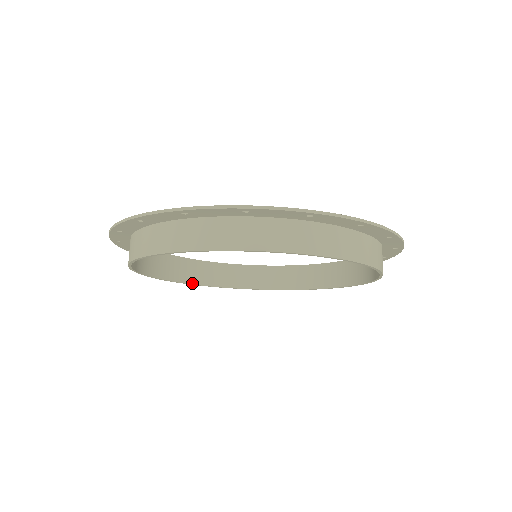
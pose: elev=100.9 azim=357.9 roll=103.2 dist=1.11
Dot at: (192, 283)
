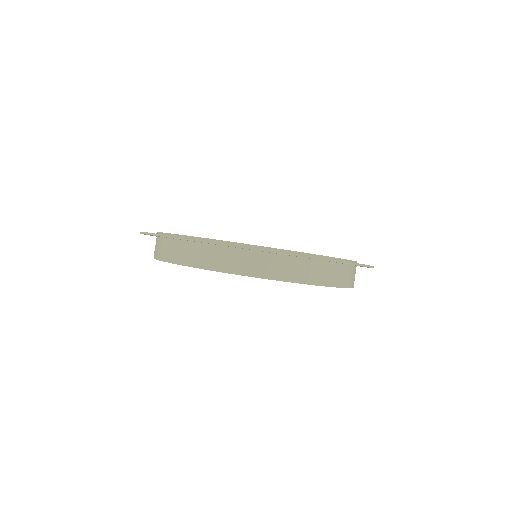
Dot at: occluded
